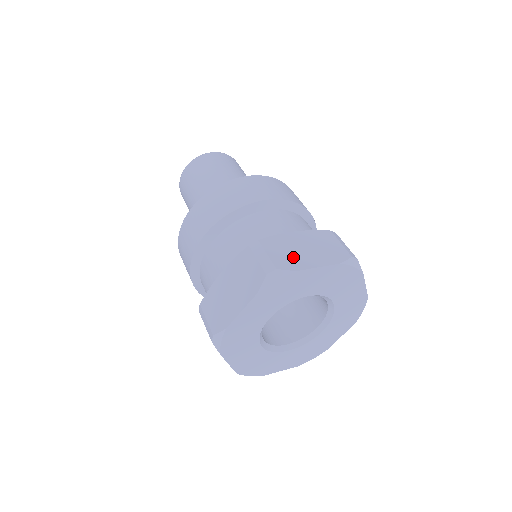
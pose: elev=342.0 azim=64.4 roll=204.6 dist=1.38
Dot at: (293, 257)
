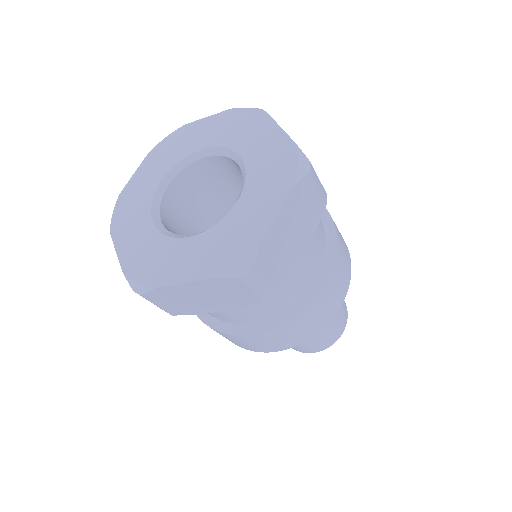
Dot at: occluded
